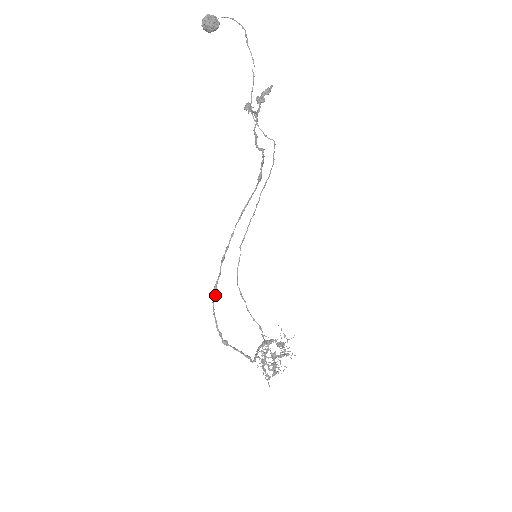
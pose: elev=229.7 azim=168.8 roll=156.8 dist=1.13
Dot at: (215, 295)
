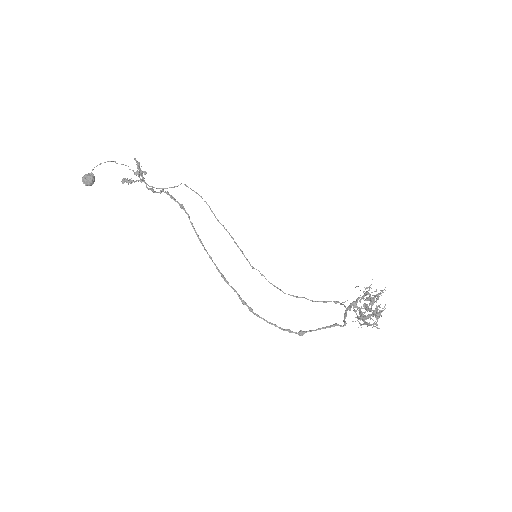
Dot at: (250, 308)
